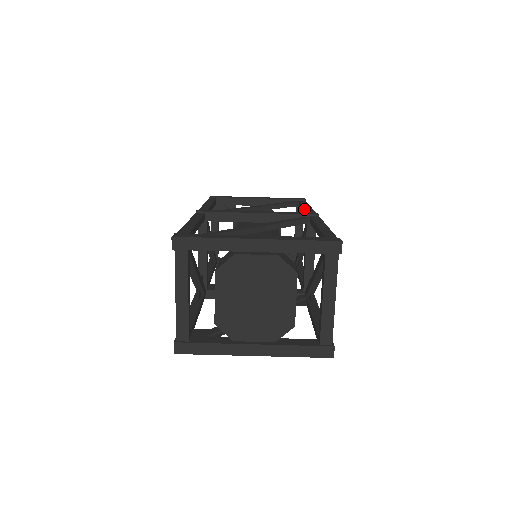
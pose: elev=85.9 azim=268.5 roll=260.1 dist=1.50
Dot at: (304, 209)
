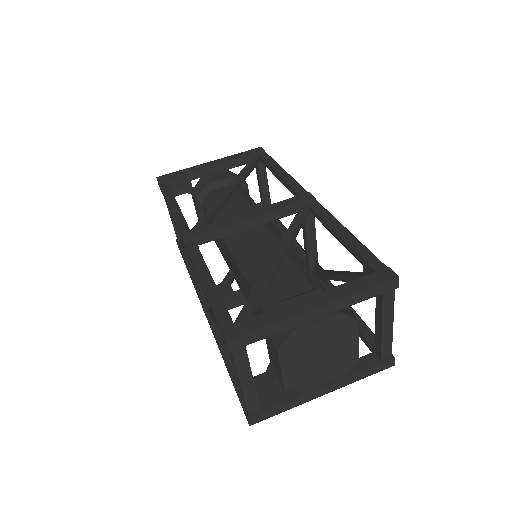
Dot at: (284, 181)
